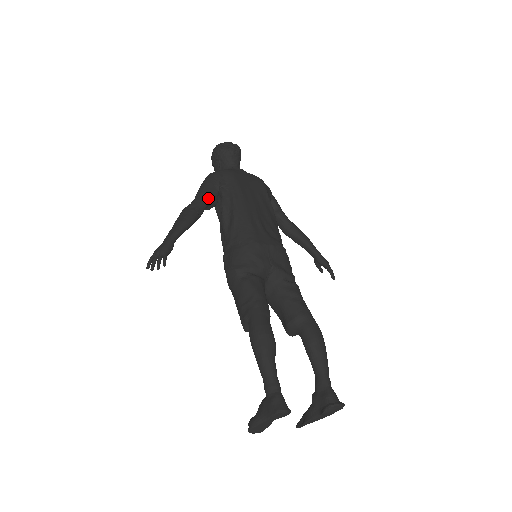
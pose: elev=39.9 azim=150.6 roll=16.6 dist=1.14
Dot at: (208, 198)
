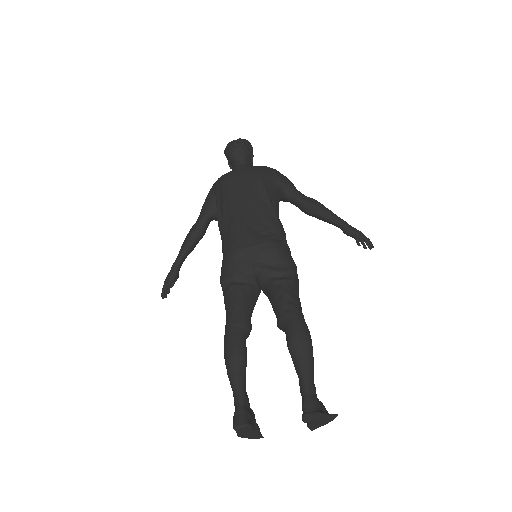
Dot at: (206, 213)
